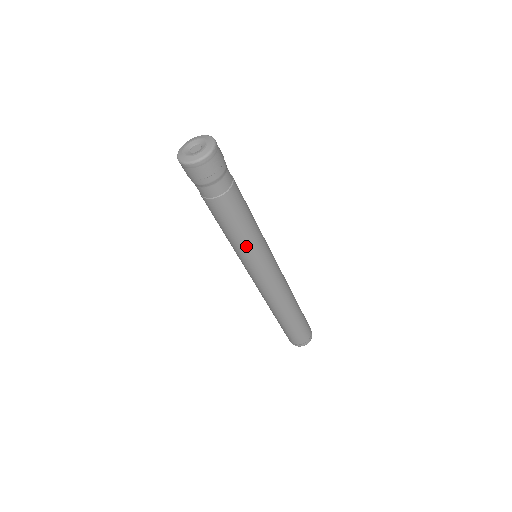
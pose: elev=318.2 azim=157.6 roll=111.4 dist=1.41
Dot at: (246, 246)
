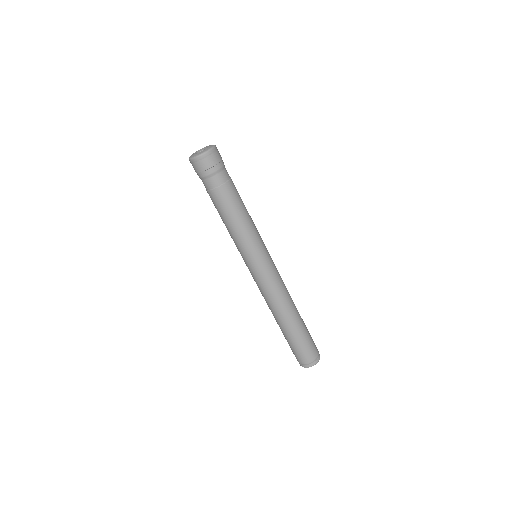
Dot at: (247, 236)
